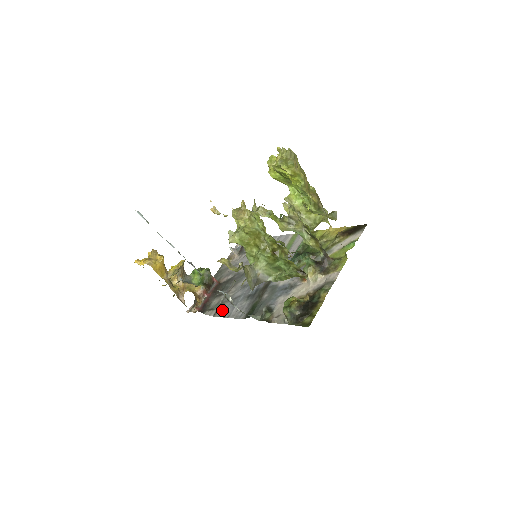
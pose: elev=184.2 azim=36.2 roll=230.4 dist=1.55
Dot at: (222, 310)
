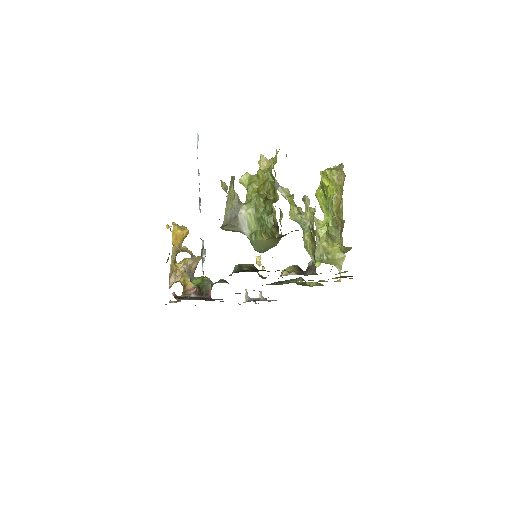
Dot at: (192, 296)
